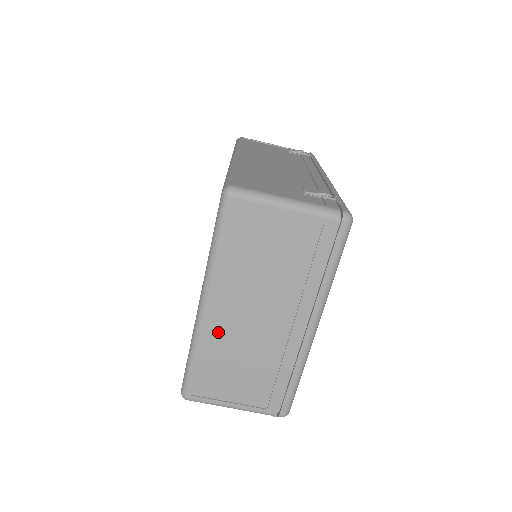
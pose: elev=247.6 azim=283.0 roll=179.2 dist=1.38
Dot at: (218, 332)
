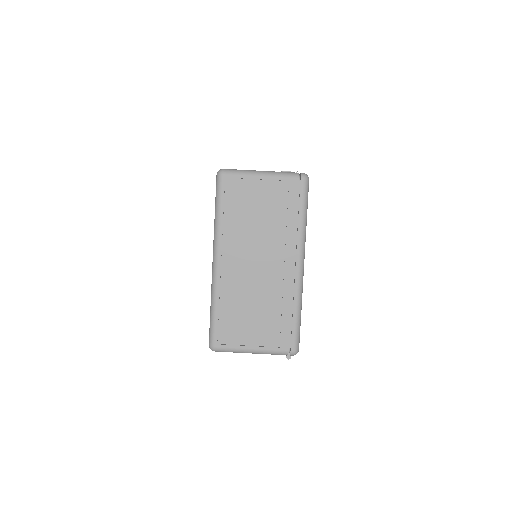
Dot at: (230, 282)
